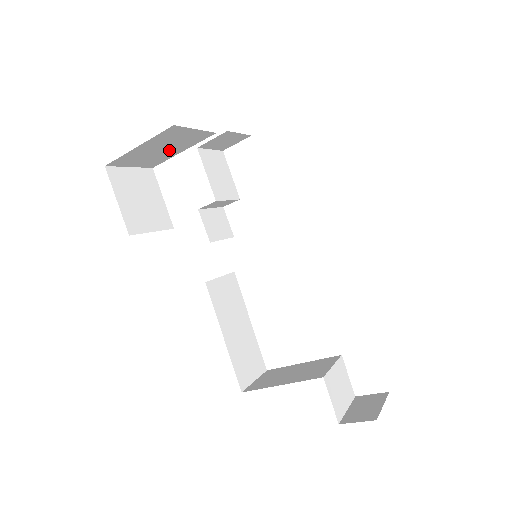
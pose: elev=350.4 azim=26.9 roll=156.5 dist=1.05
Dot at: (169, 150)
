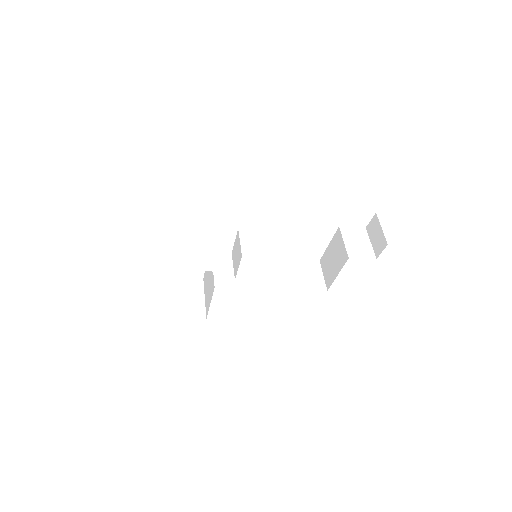
Dot at: occluded
